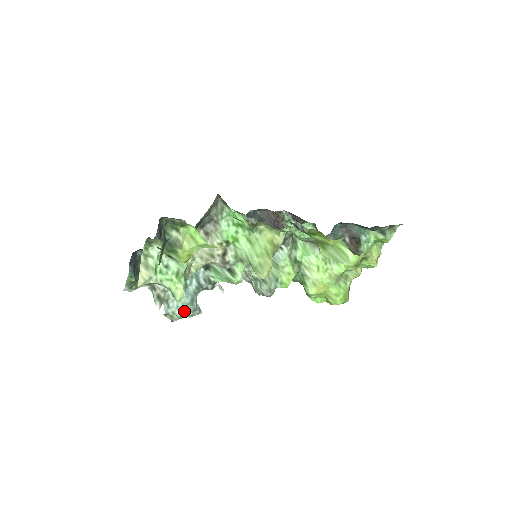
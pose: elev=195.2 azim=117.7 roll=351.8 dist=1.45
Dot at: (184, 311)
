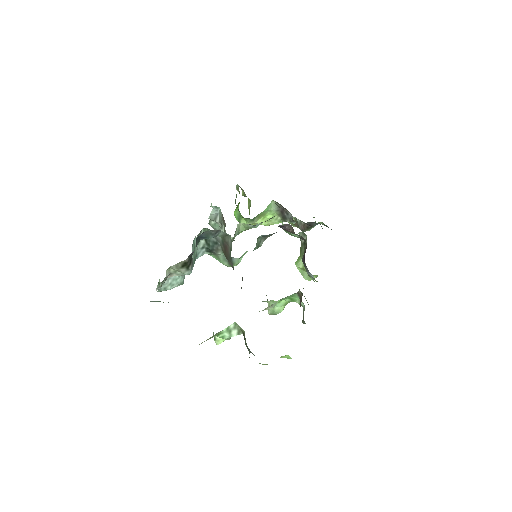
Dot at: occluded
